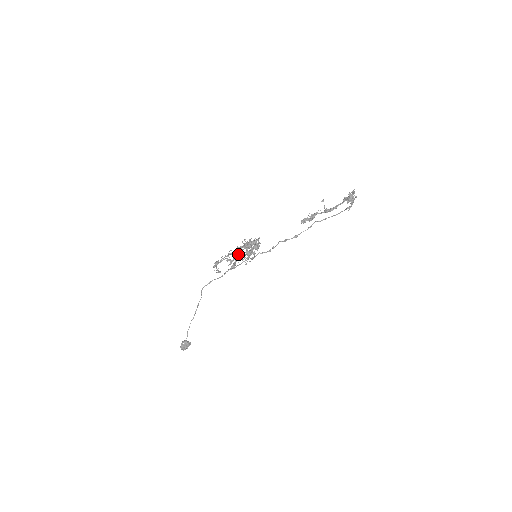
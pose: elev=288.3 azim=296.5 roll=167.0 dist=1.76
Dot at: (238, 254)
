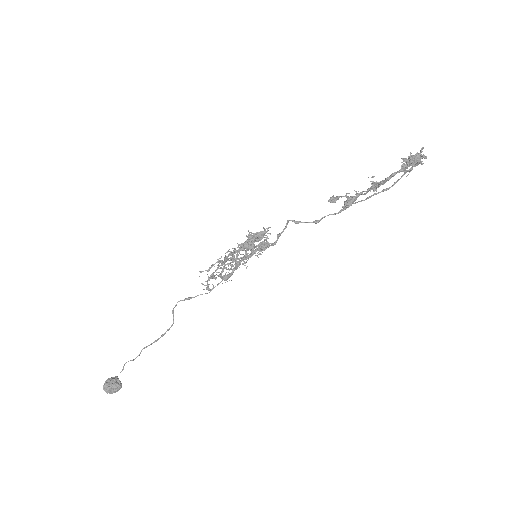
Dot at: (233, 250)
